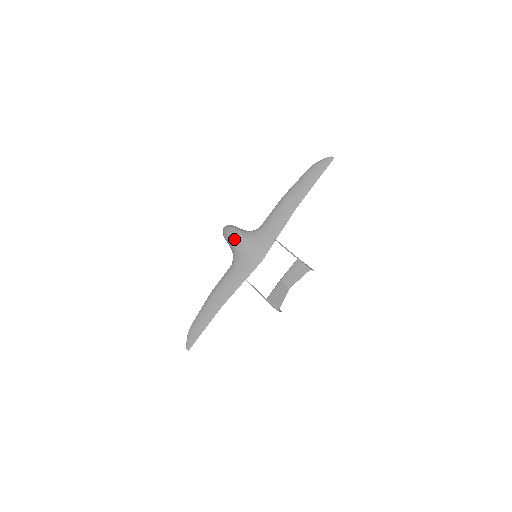
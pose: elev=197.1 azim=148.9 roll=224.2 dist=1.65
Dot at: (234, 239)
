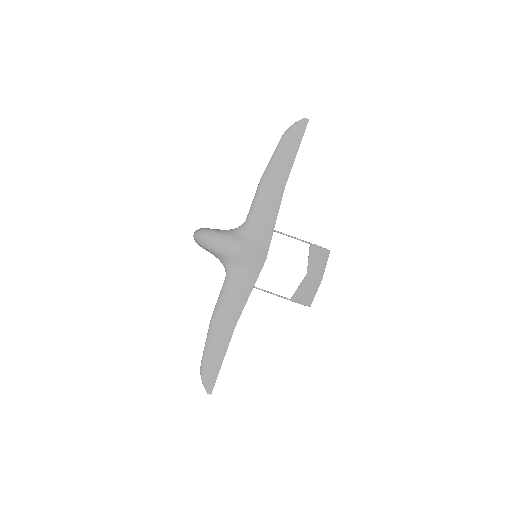
Dot at: (222, 245)
